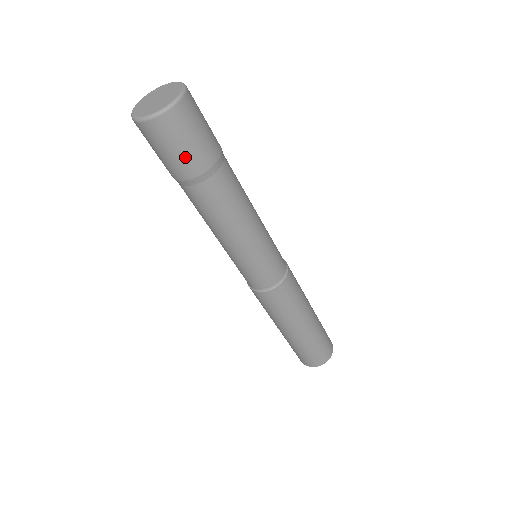
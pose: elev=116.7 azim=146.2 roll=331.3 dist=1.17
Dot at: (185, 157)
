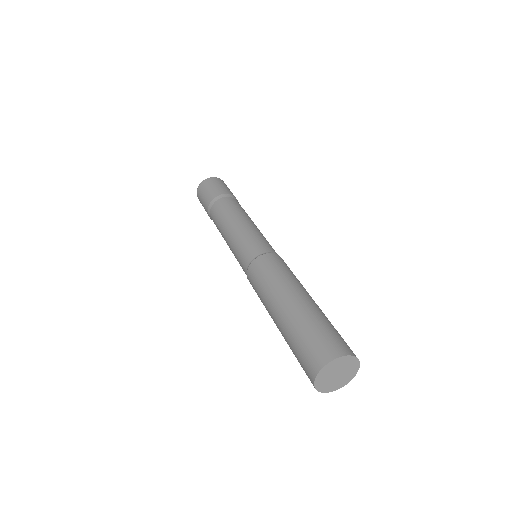
Dot at: (210, 192)
